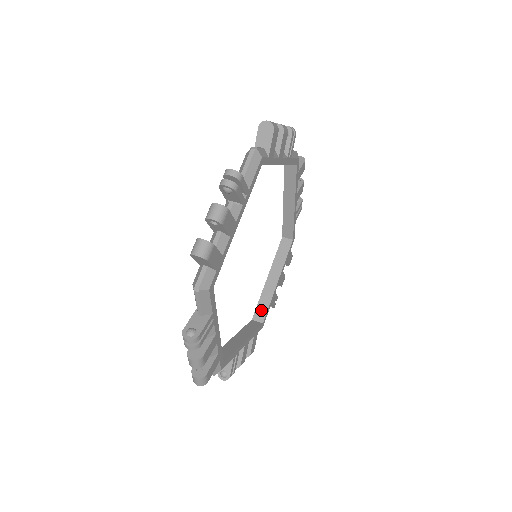
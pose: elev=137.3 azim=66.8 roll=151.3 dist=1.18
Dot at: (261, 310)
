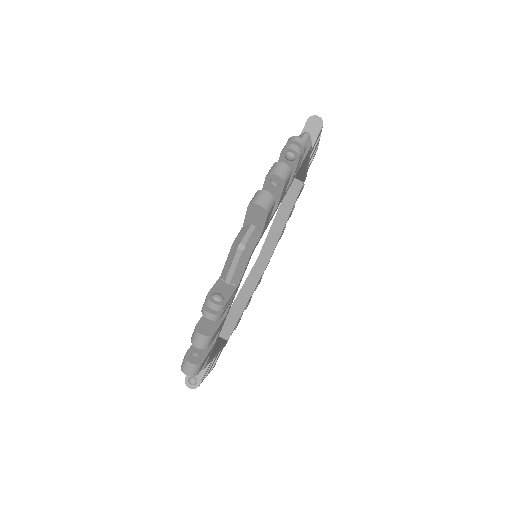
Dot at: (227, 326)
